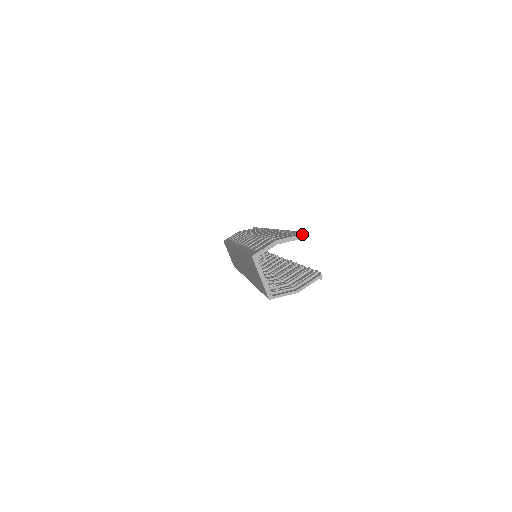
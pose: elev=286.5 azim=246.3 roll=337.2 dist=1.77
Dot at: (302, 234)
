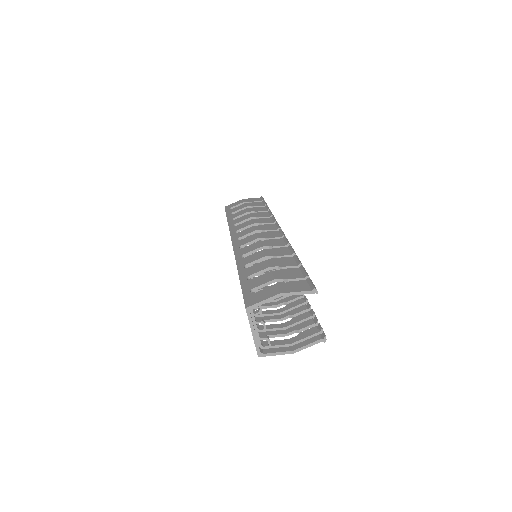
Dot at: (312, 290)
